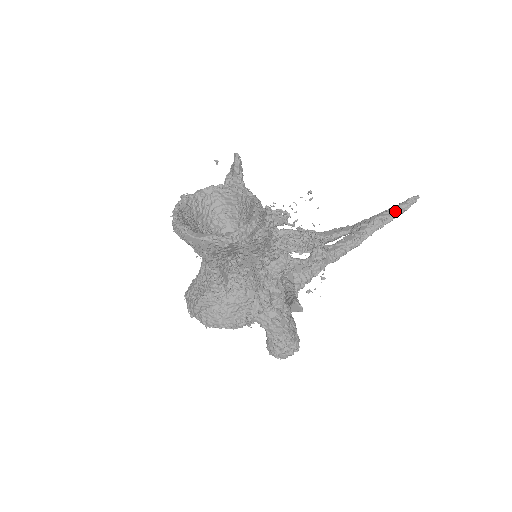
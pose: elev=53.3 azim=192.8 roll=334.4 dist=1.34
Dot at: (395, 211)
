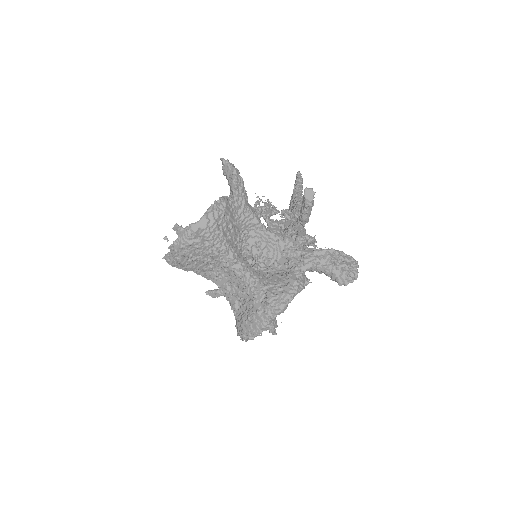
Dot at: (298, 183)
